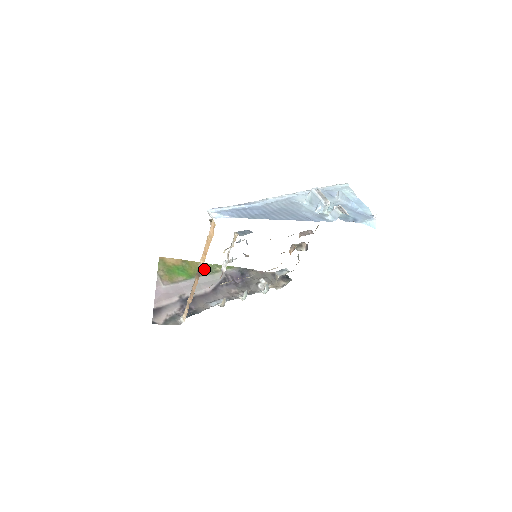
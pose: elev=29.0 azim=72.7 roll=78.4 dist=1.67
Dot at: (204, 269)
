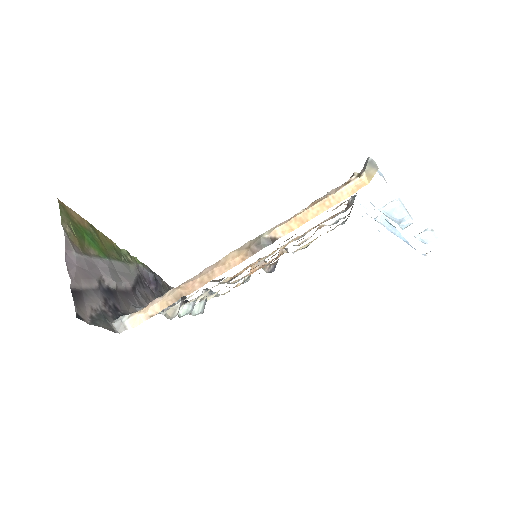
Dot at: (115, 251)
